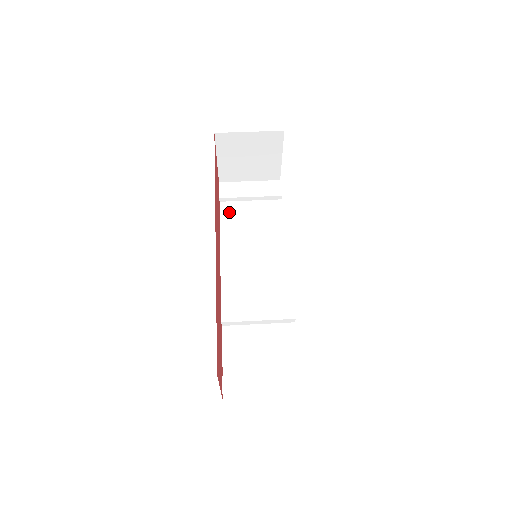
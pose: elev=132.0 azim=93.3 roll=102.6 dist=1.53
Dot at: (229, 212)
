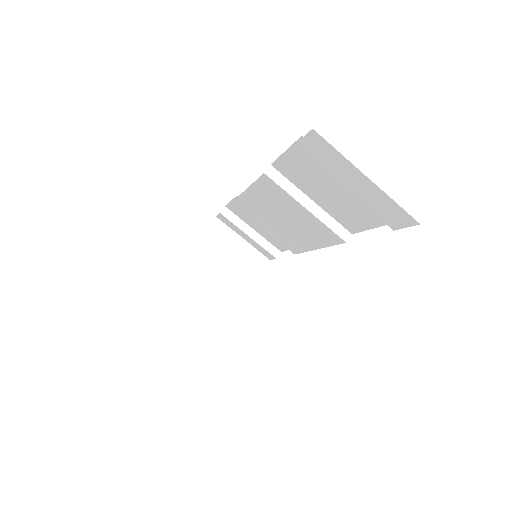
Dot at: (305, 158)
